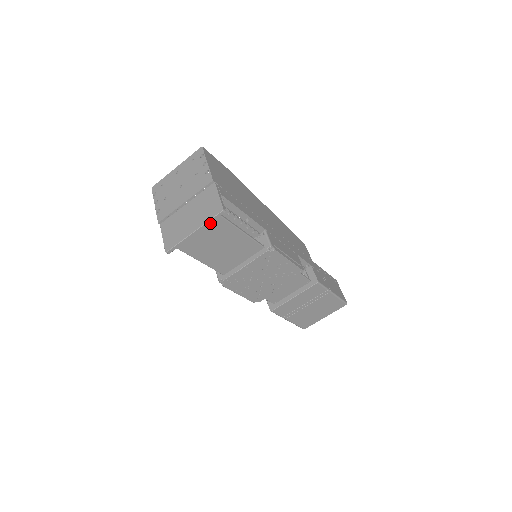
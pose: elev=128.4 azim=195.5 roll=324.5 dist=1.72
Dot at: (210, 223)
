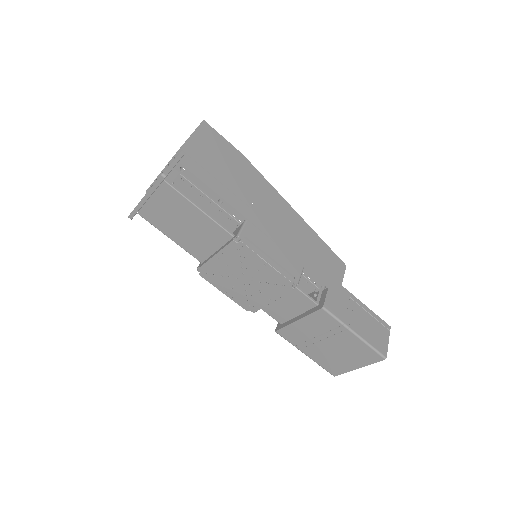
Dot at: (160, 191)
